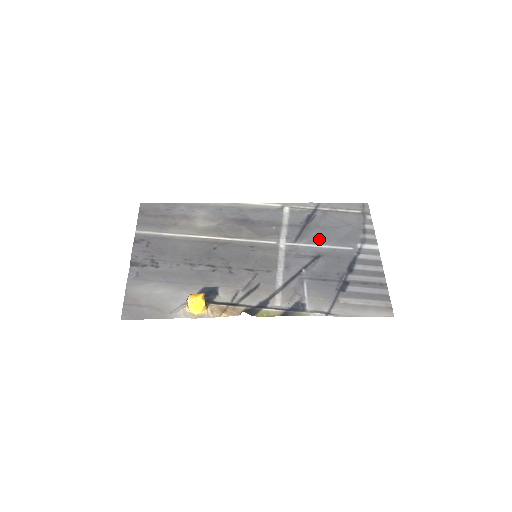
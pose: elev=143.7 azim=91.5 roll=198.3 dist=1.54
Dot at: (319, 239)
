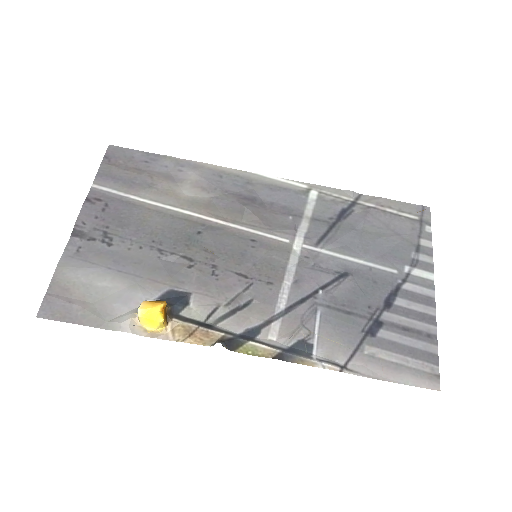
Dot at: (351, 248)
